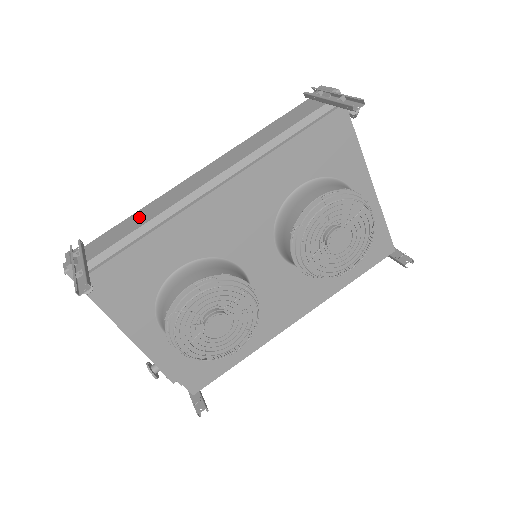
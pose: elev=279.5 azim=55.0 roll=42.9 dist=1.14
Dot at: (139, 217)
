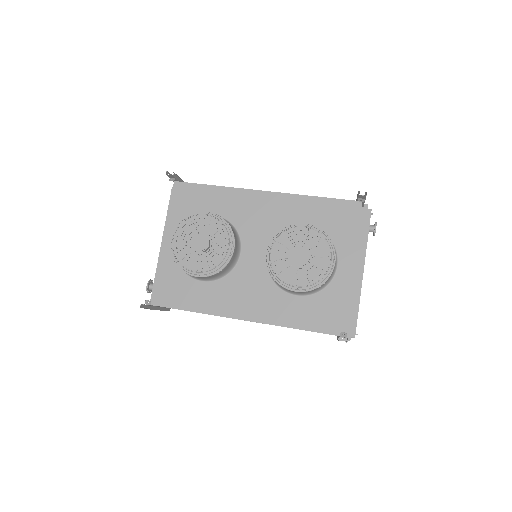
Dot at: occluded
